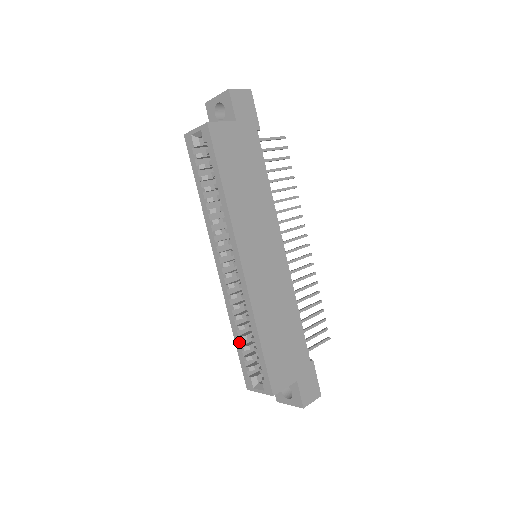
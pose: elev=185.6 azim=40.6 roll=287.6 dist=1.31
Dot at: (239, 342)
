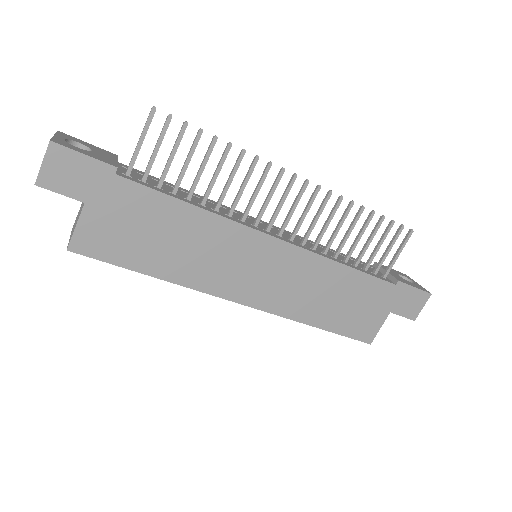
Dot at: occluded
